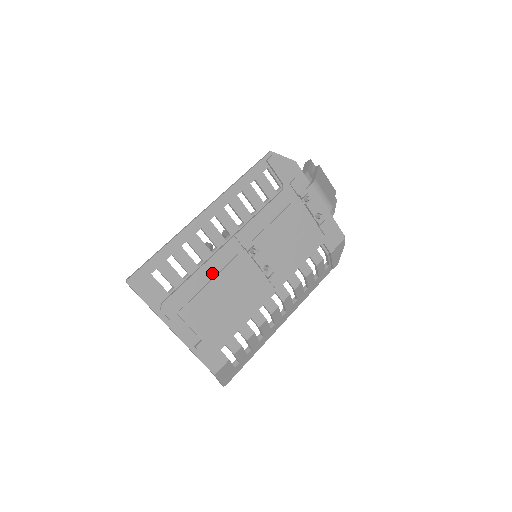
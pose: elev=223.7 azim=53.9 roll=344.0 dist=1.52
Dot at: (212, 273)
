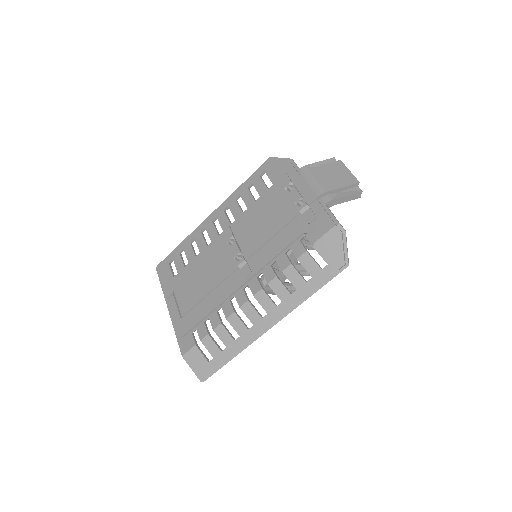
Dot at: (201, 262)
